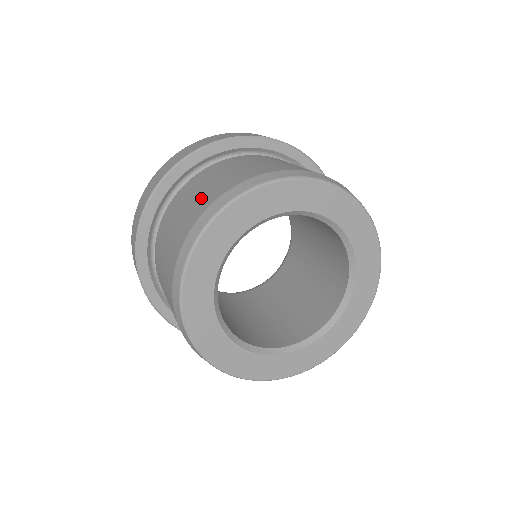
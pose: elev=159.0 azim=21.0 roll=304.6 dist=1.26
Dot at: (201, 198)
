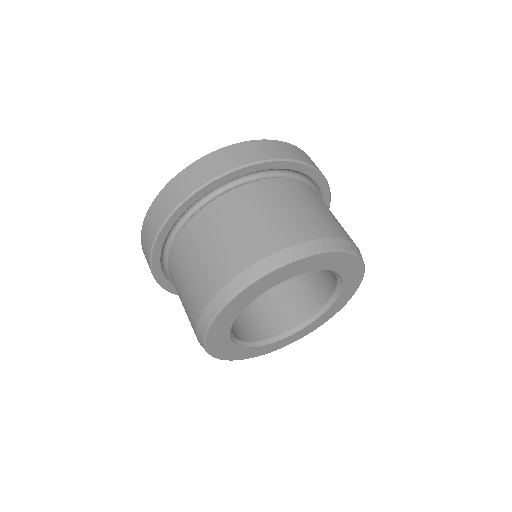
Dot at: (187, 307)
